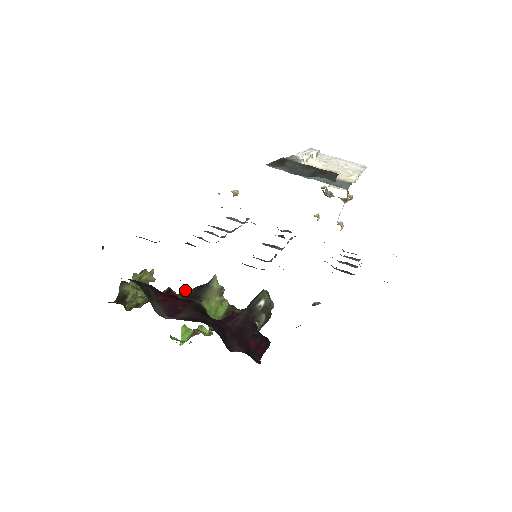
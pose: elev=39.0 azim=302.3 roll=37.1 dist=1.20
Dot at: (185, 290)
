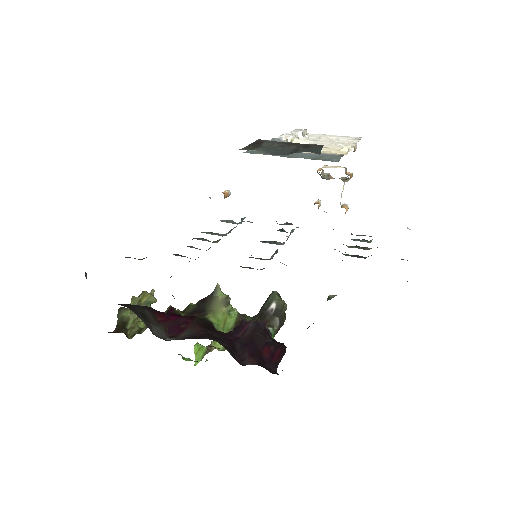
Dot at: (188, 306)
